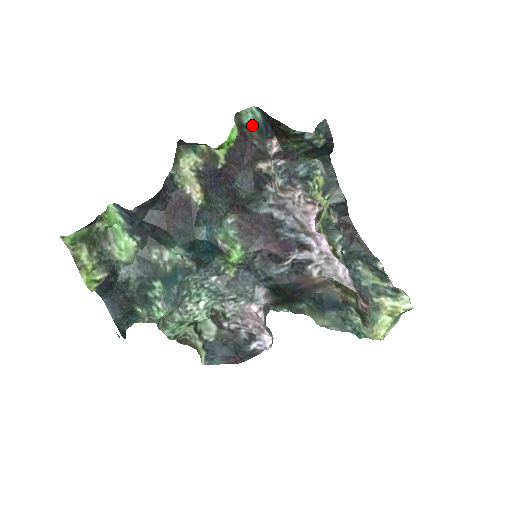
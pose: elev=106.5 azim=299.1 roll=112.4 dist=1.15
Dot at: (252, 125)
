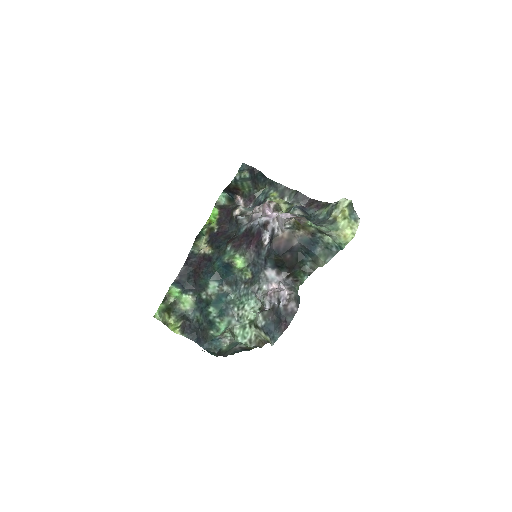
Dot at: (227, 202)
